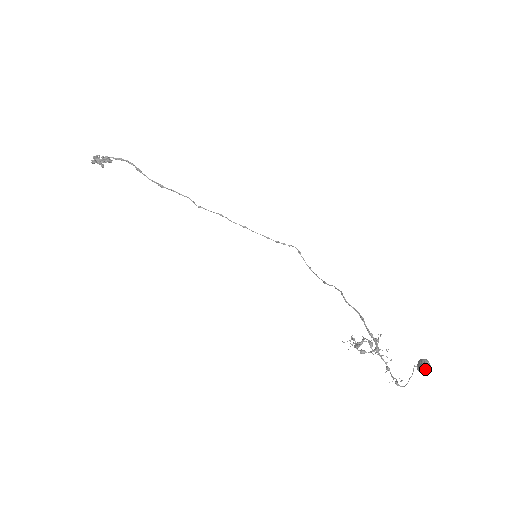
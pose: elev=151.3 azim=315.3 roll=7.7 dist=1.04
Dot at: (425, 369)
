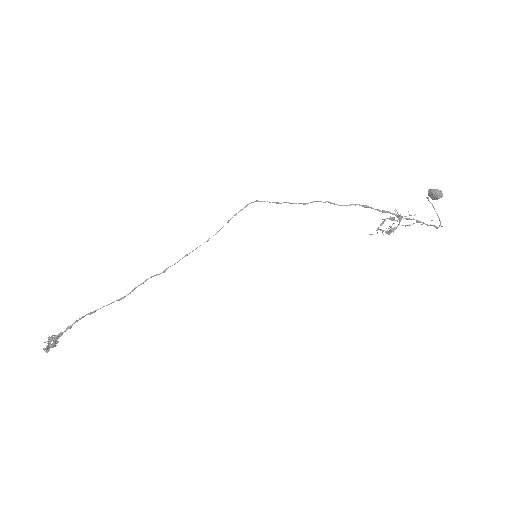
Dot at: (441, 197)
